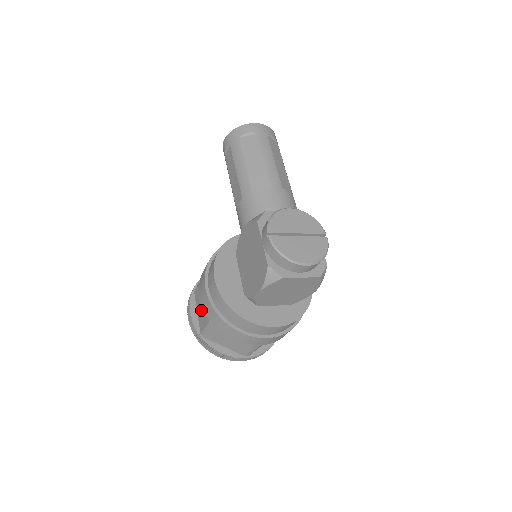
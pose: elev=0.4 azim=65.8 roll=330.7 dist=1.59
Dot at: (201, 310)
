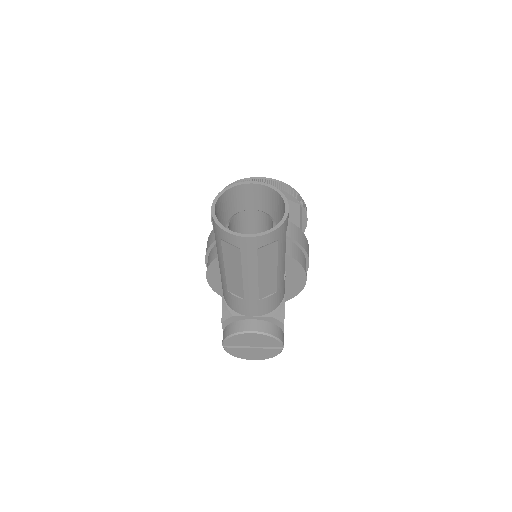
Dot at: occluded
